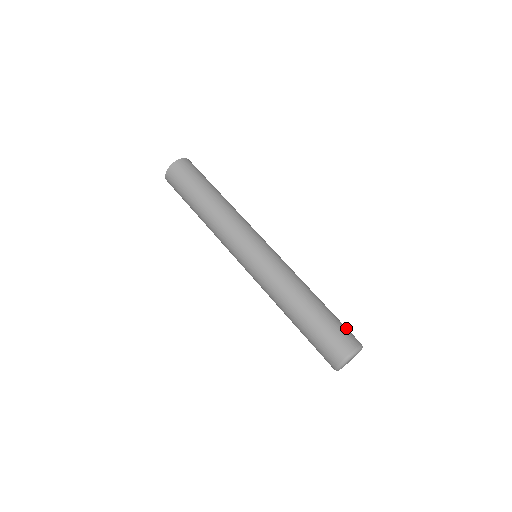
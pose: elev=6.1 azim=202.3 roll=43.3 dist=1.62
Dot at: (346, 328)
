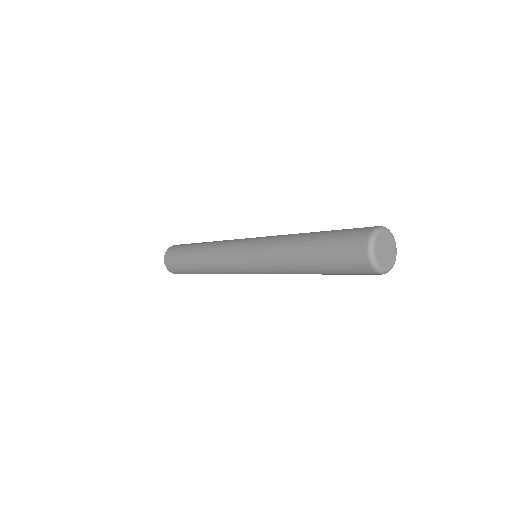
Dot at: occluded
